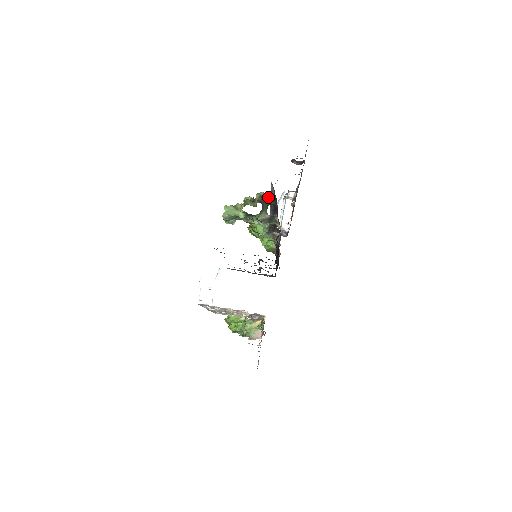
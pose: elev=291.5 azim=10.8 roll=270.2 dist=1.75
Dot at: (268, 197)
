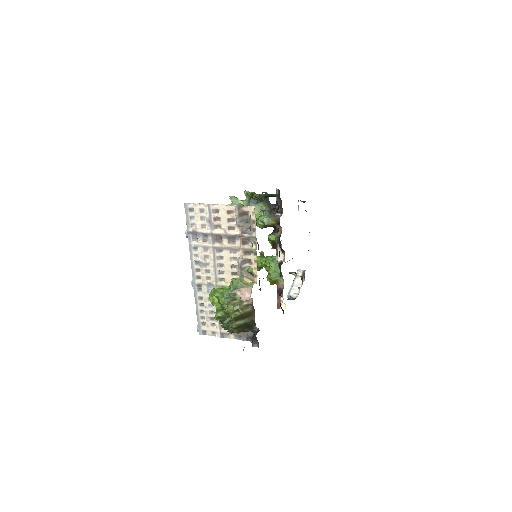
Dot at: (273, 205)
